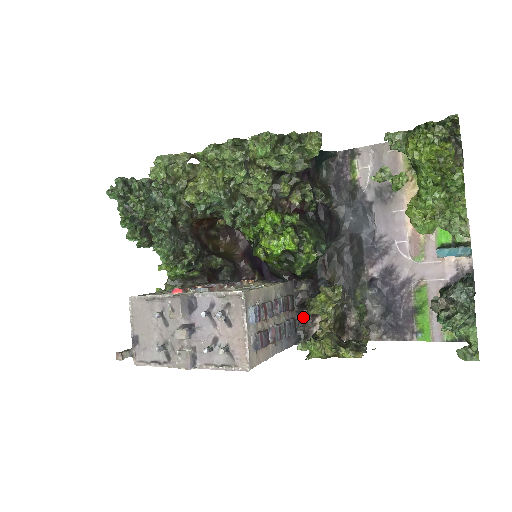
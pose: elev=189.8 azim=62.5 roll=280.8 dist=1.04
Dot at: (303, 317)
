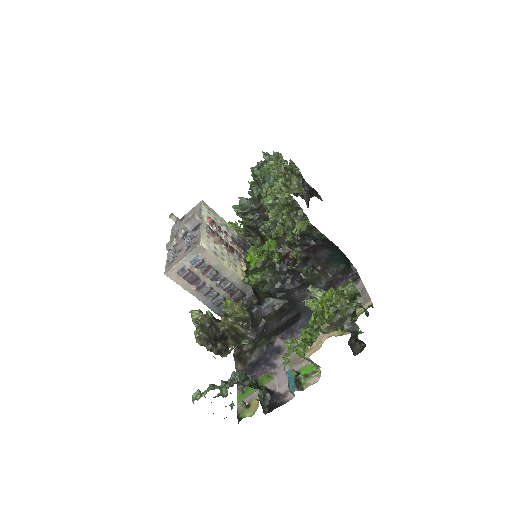
Dot at: occluded
